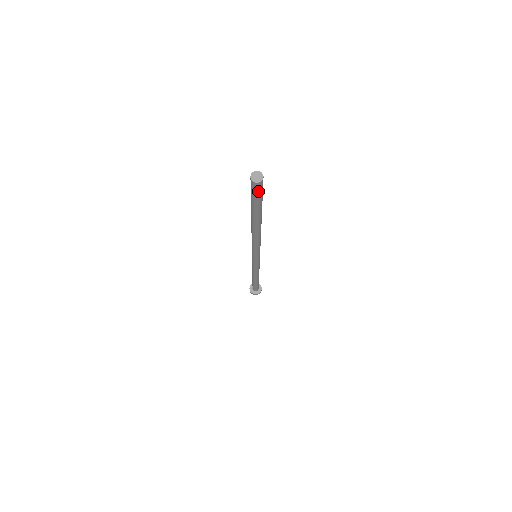
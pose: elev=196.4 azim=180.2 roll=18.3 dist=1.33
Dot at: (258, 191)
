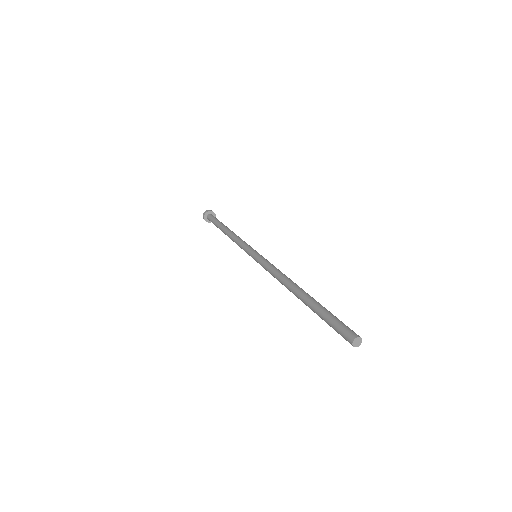
Dot at: occluded
